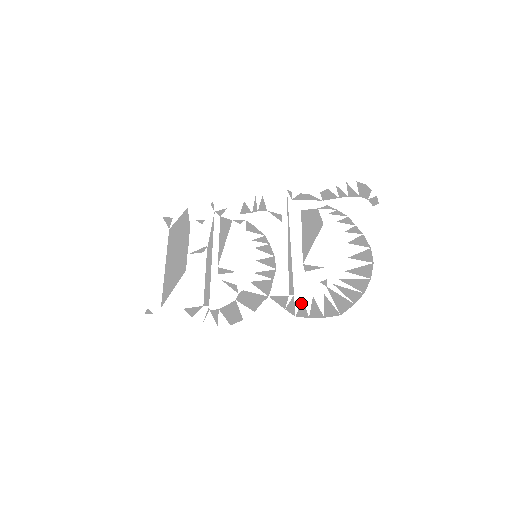
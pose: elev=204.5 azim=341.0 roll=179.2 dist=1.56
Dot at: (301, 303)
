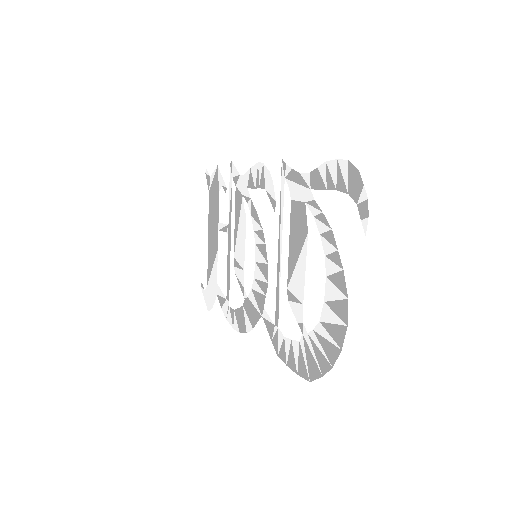
Dot at: (282, 342)
